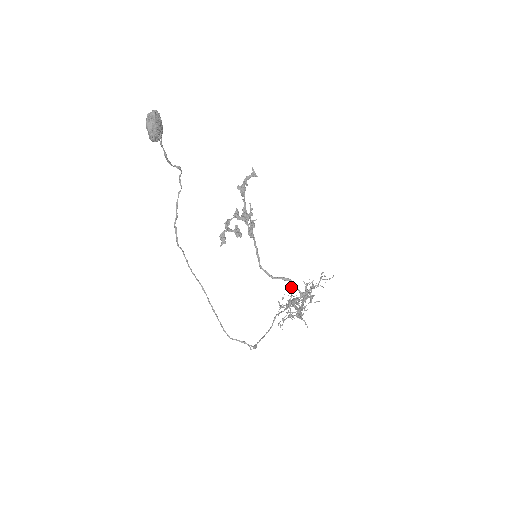
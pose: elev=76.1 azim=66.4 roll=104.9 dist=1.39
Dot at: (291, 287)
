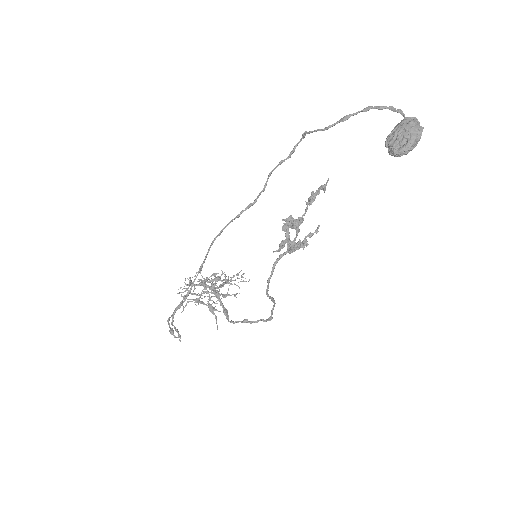
Dot at: (216, 273)
